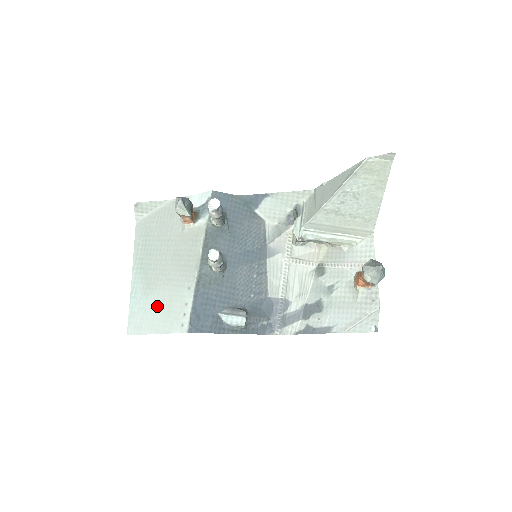
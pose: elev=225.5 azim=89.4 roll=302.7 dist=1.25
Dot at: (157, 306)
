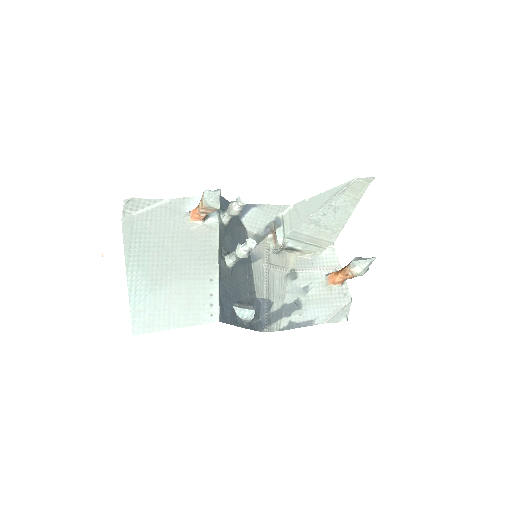
Dot at: (172, 301)
